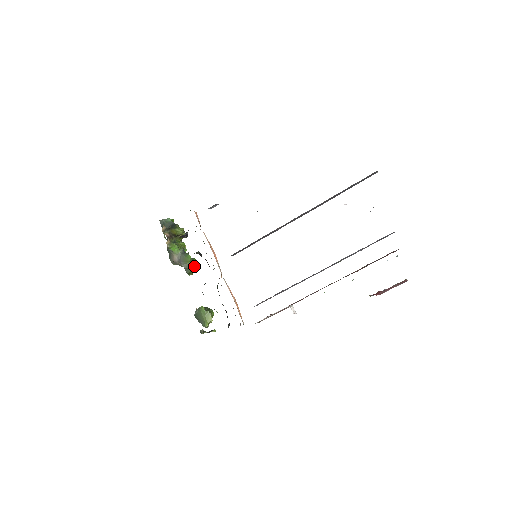
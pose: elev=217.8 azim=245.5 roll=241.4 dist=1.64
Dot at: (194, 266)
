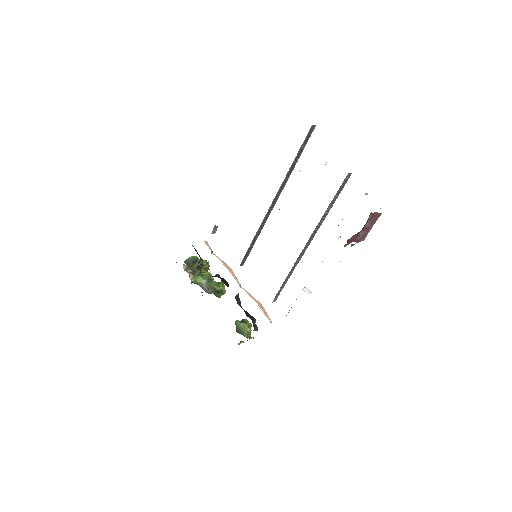
Dot at: (220, 288)
